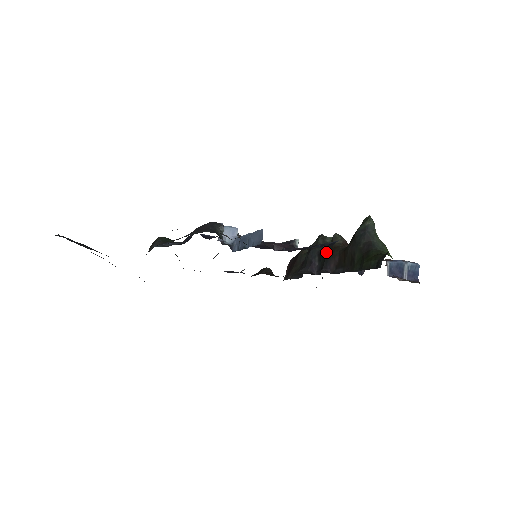
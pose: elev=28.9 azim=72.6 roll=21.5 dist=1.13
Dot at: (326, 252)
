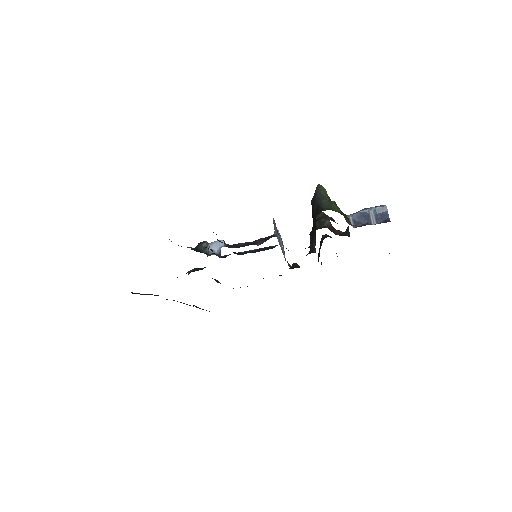
Dot at: occluded
